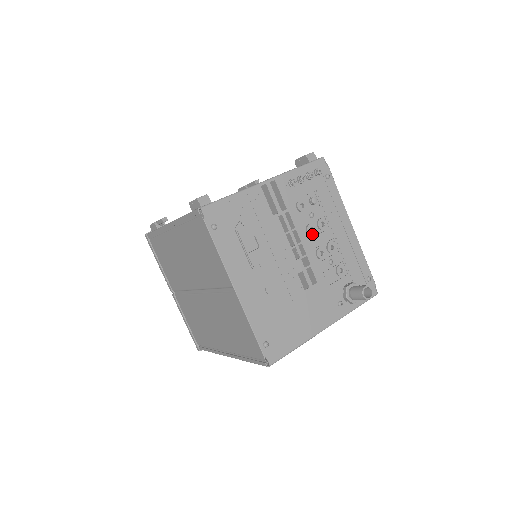
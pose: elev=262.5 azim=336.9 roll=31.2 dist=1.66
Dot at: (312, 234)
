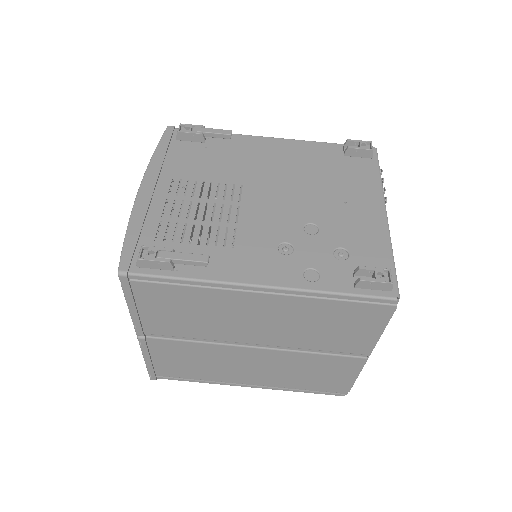
Dot at: occluded
